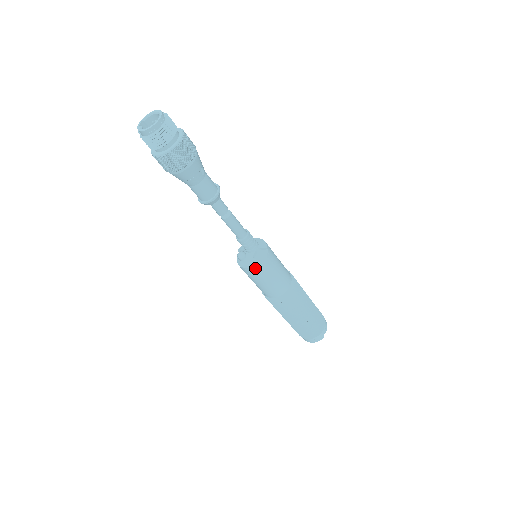
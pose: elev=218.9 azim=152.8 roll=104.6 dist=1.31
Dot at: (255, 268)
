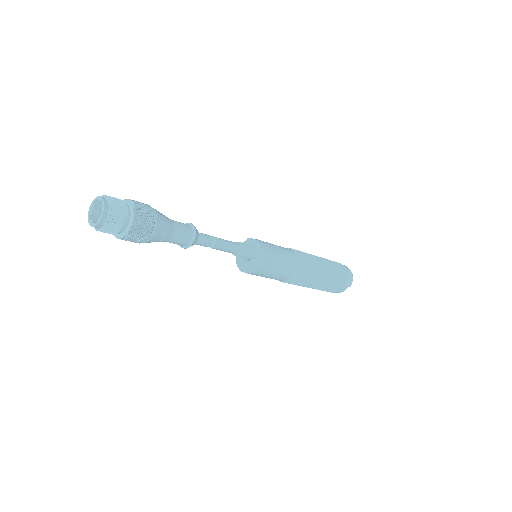
Dot at: (241, 268)
